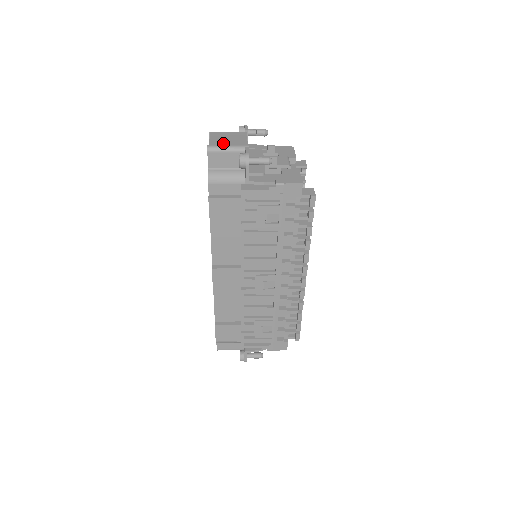
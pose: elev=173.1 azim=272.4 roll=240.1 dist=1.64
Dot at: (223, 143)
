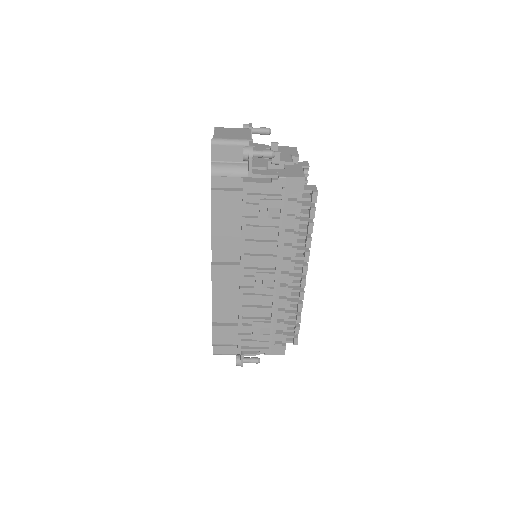
Dot at: (227, 136)
